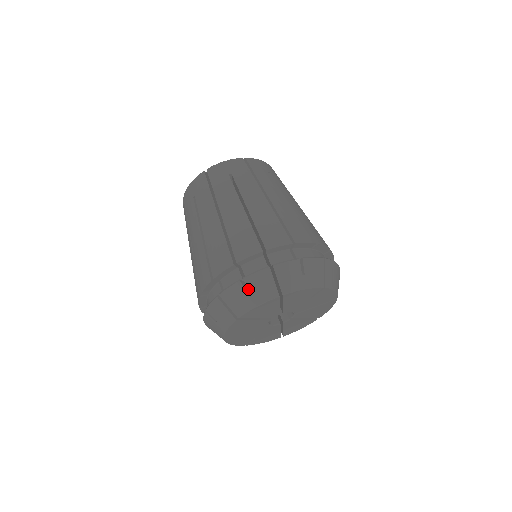
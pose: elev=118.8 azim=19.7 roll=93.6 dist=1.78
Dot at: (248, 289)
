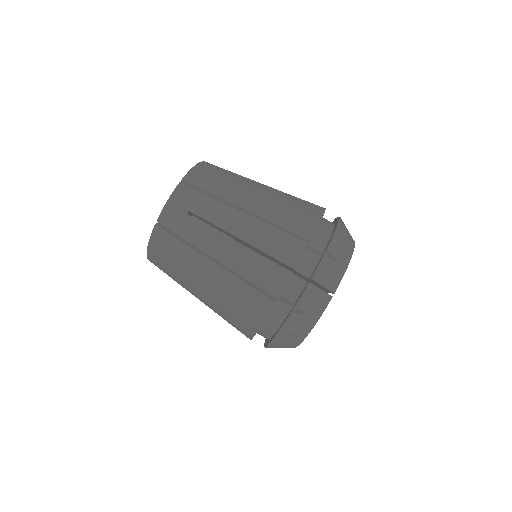
Dot at: occluded
